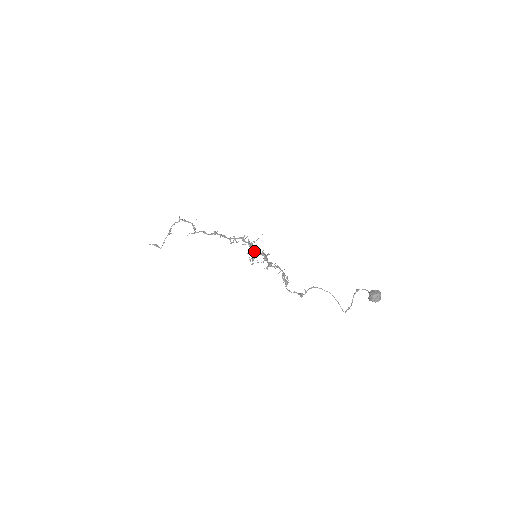
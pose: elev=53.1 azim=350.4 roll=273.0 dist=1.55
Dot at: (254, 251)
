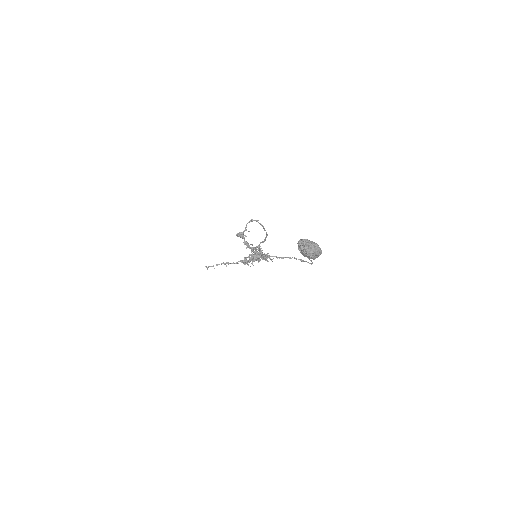
Dot at: occluded
